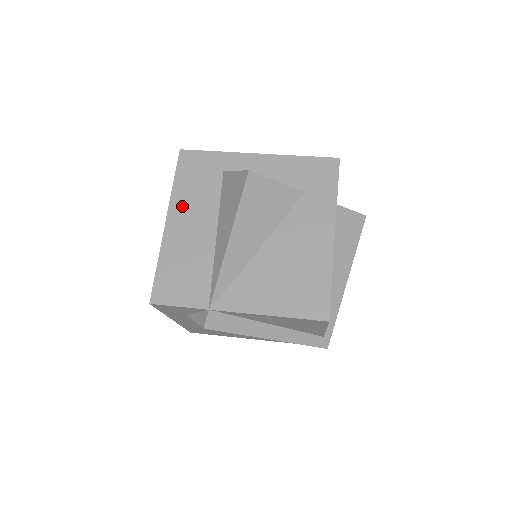
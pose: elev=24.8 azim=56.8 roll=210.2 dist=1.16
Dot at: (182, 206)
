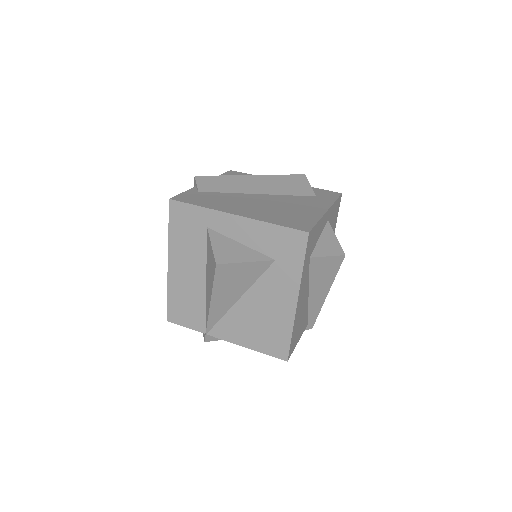
Dot at: (178, 253)
